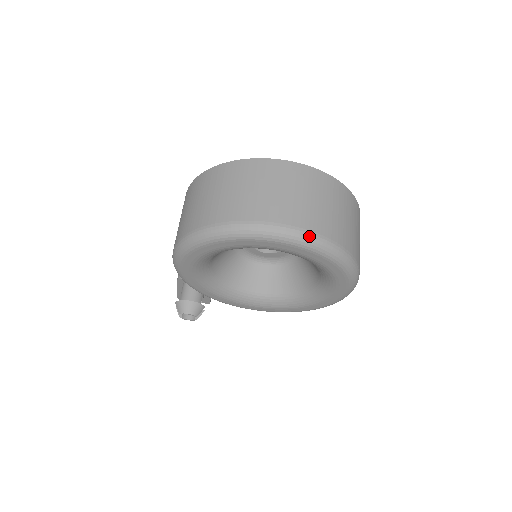
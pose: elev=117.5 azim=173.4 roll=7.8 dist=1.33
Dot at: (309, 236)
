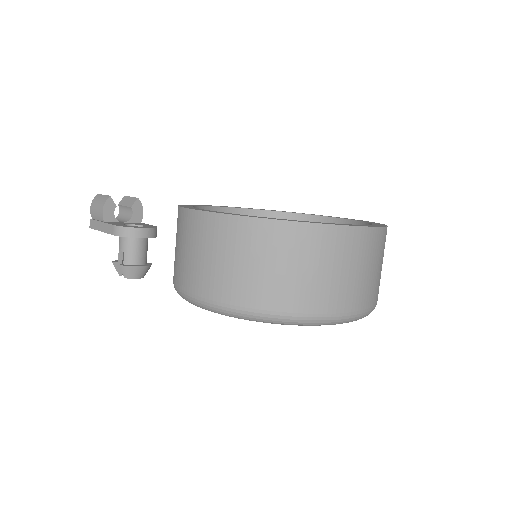
Dot at: (370, 312)
